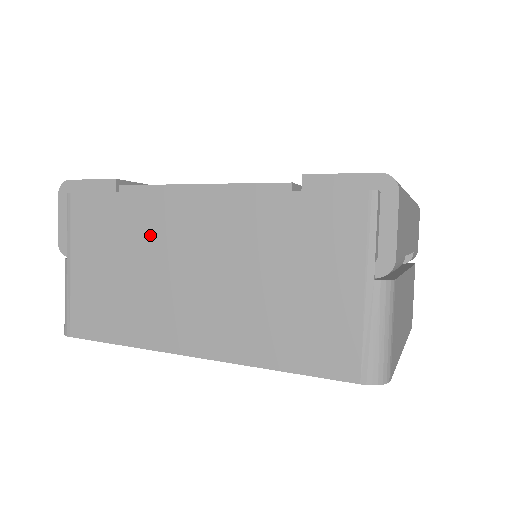
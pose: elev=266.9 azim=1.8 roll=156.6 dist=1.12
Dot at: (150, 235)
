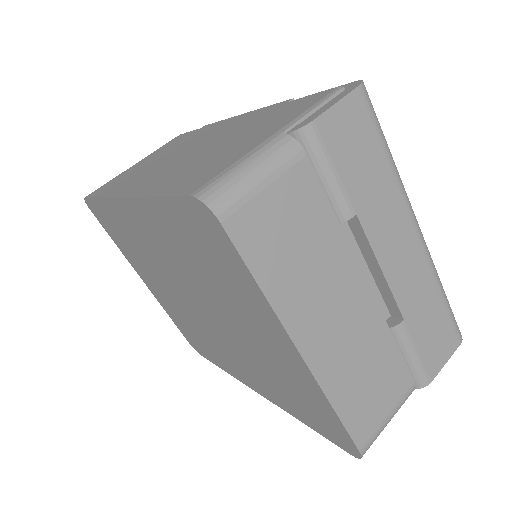
Dot at: (188, 142)
